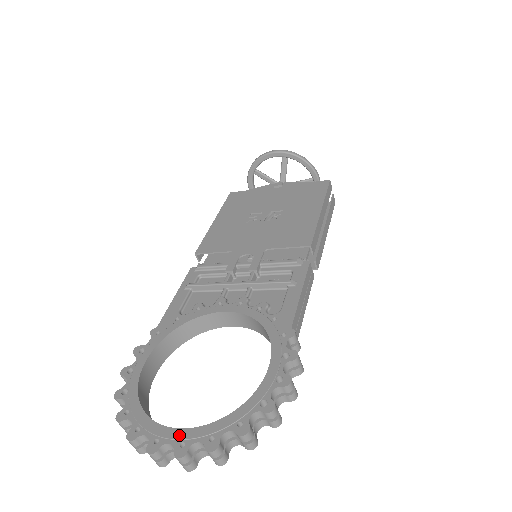
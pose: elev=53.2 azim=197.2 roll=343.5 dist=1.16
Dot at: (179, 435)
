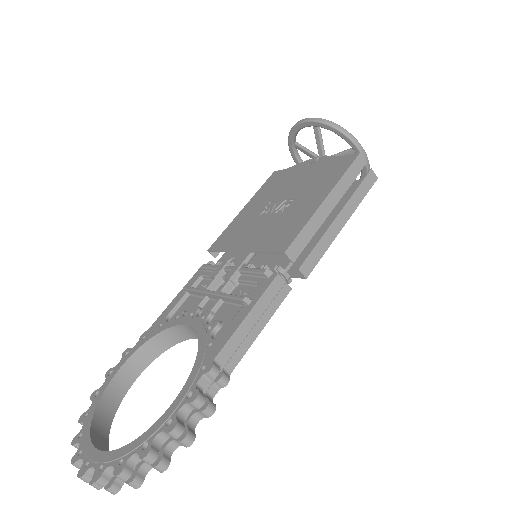
Dot at: (90, 454)
